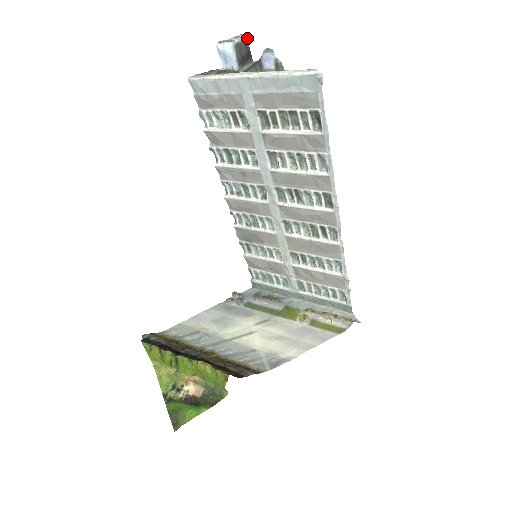
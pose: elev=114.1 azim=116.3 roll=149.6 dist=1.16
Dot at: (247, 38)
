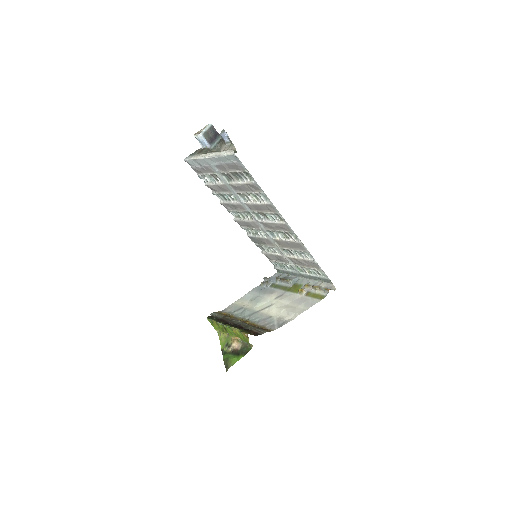
Dot at: (212, 125)
